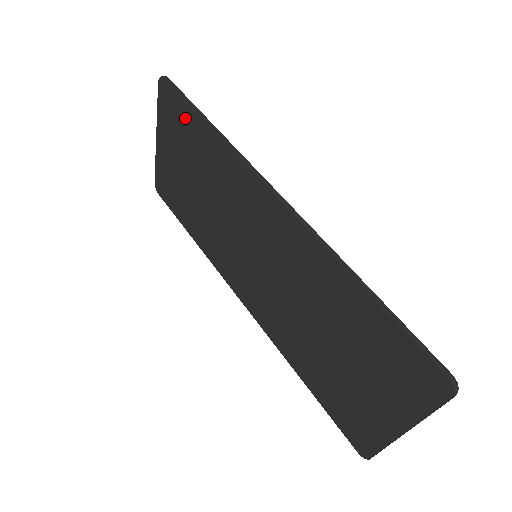
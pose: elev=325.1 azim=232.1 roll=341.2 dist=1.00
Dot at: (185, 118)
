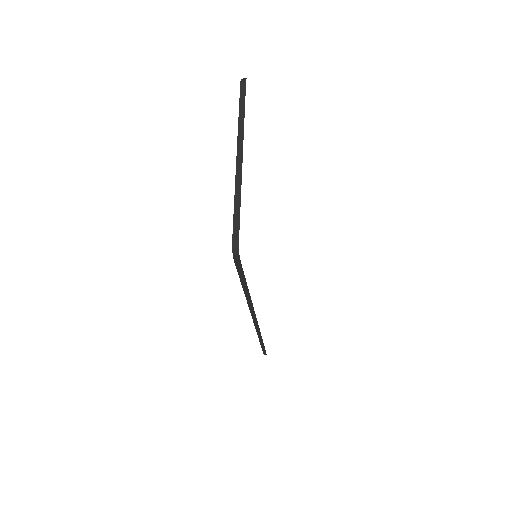
Dot at: occluded
